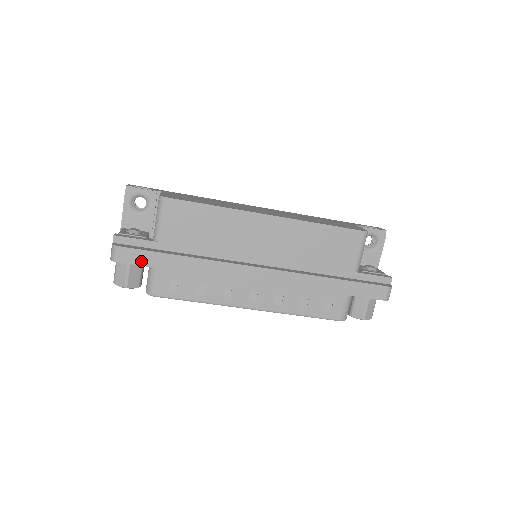
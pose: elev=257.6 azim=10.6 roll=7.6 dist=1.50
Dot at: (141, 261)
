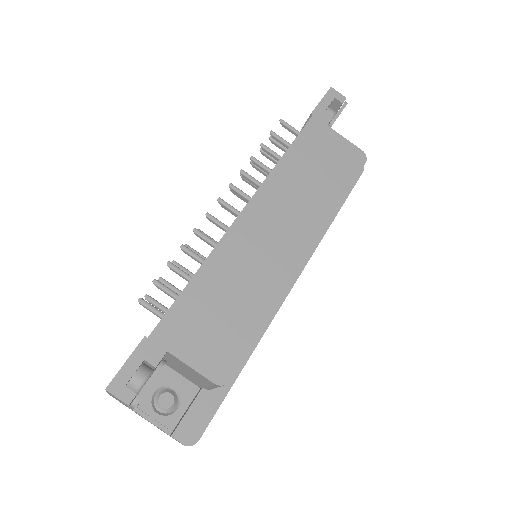
Dot at: occluded
